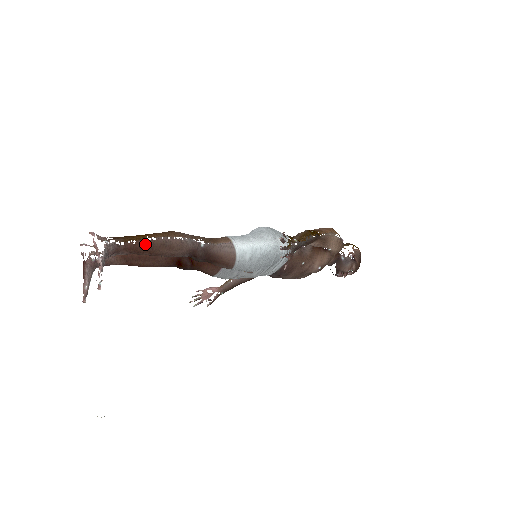
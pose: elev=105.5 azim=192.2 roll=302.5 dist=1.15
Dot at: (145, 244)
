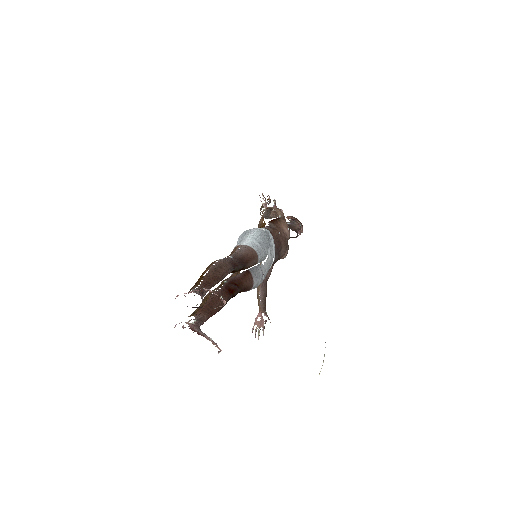
Dot at: (208, 276)
